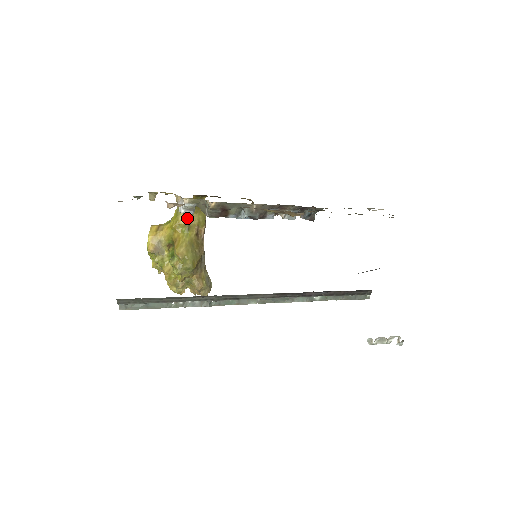
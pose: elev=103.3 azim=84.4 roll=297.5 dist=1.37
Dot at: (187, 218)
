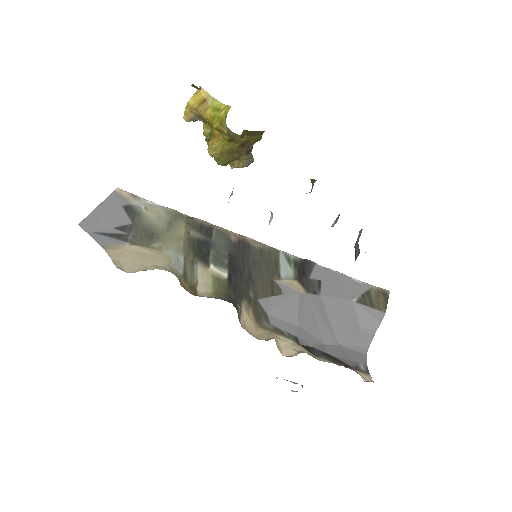
Dot at: (232, 133)
